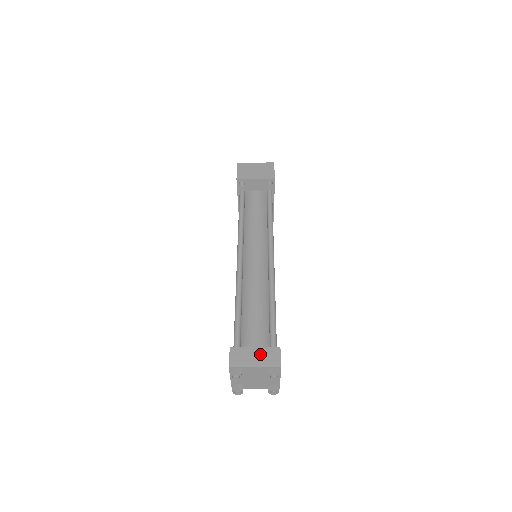
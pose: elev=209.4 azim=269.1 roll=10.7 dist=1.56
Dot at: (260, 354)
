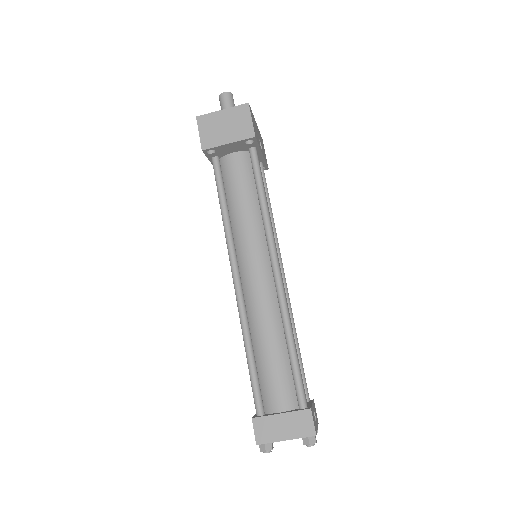
Dot at: (289, 422)
